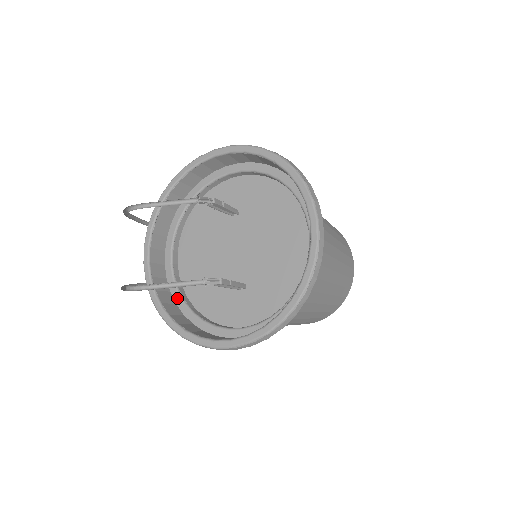
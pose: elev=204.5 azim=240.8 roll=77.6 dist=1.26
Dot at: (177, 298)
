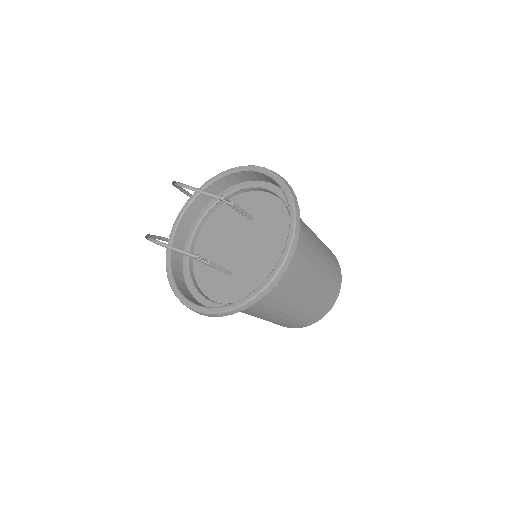
Dot at: (185, 260)
